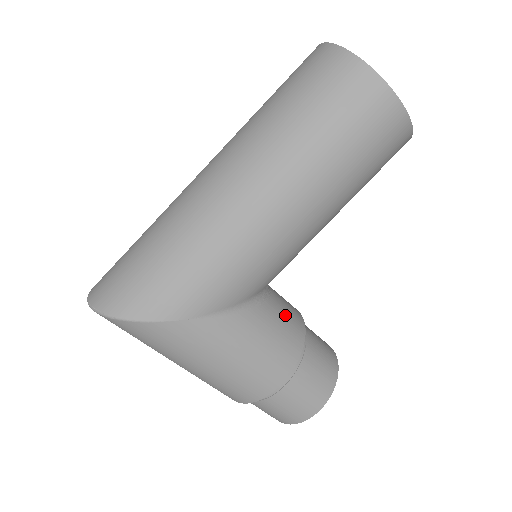
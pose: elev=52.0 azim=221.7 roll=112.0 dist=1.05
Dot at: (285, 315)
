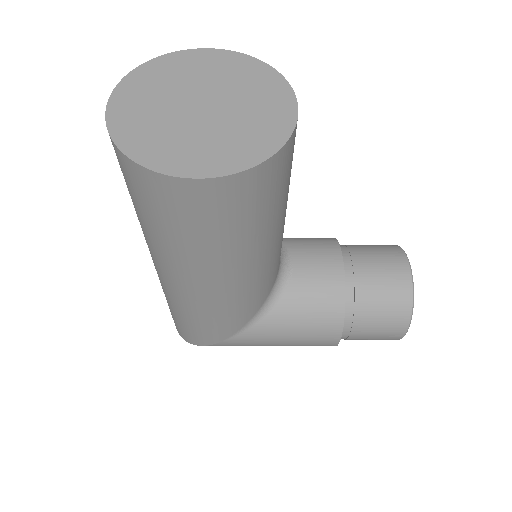
Dot at: (312, 293)
